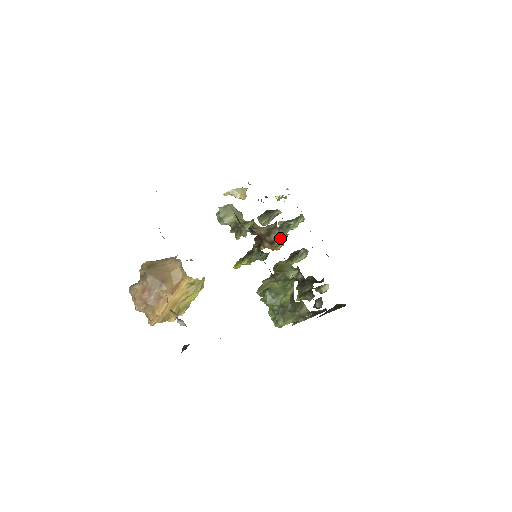
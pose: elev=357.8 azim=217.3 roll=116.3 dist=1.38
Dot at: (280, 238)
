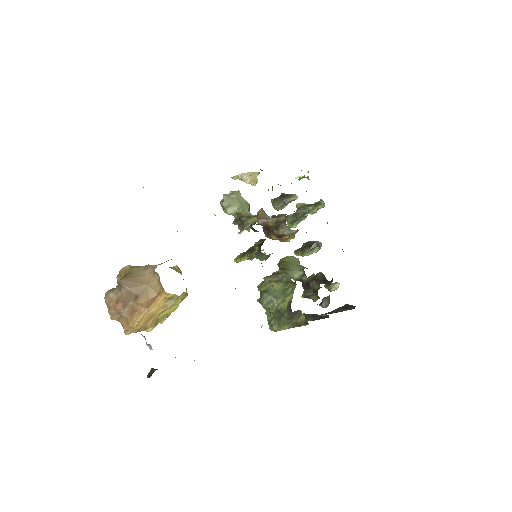
Dot at: (289, 233)
